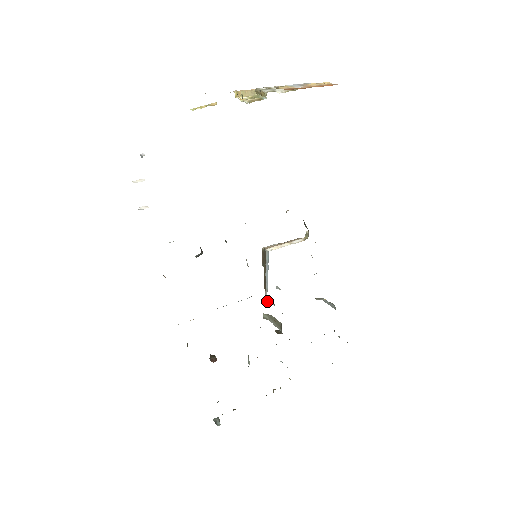
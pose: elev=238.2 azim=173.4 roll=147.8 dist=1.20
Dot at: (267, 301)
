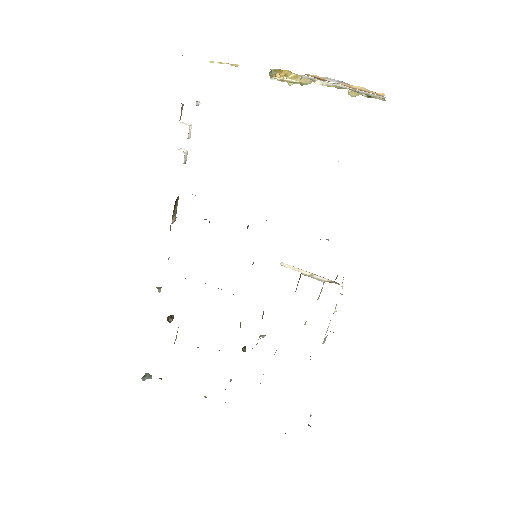
Dot at: (262, 317)
